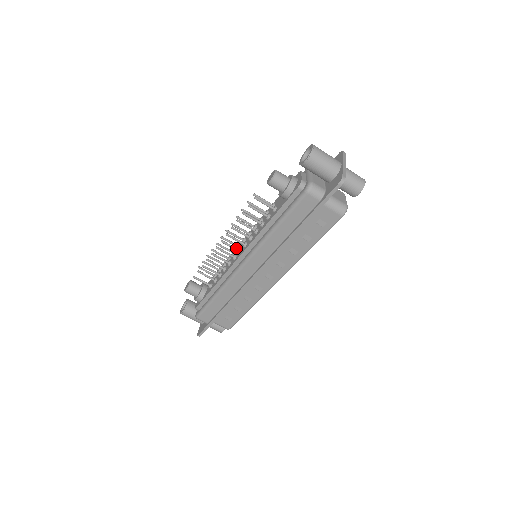
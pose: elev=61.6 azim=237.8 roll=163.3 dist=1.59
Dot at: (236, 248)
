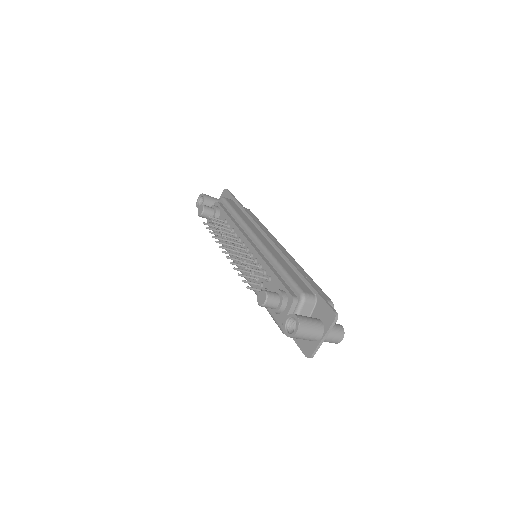
Dot at: occluded
